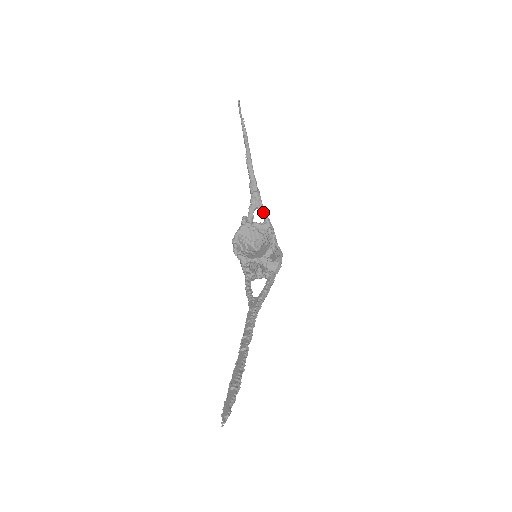
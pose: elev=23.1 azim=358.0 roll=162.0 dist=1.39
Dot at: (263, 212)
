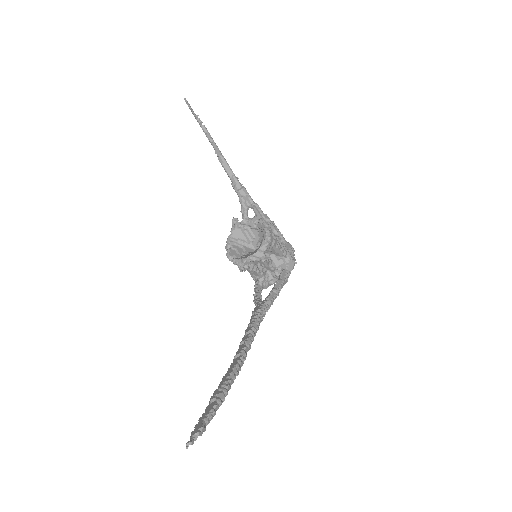
Dot at: occluded
